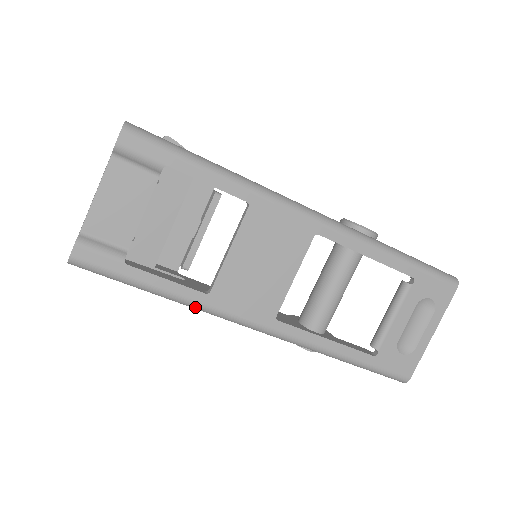
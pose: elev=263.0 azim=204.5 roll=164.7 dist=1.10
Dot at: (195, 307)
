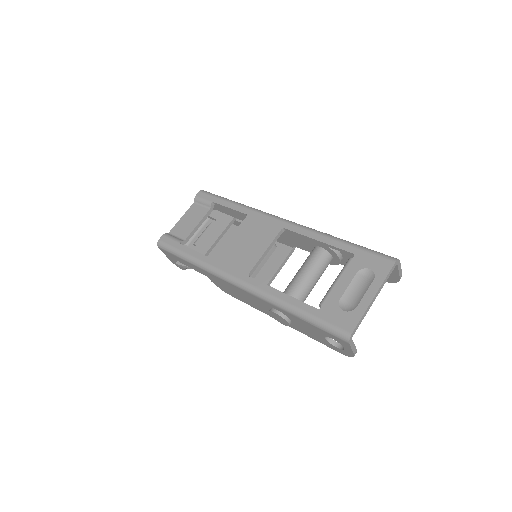
Dot at: (205, 267)
